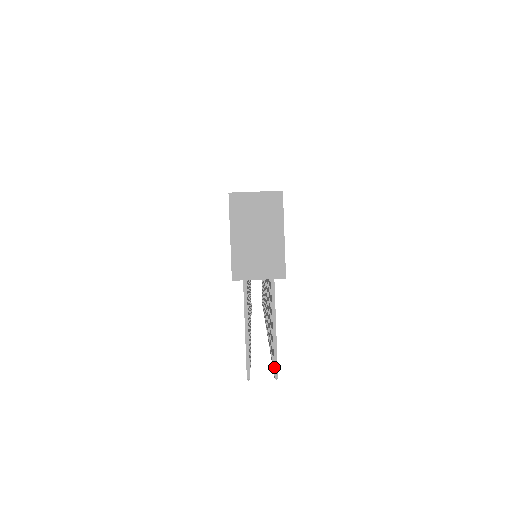
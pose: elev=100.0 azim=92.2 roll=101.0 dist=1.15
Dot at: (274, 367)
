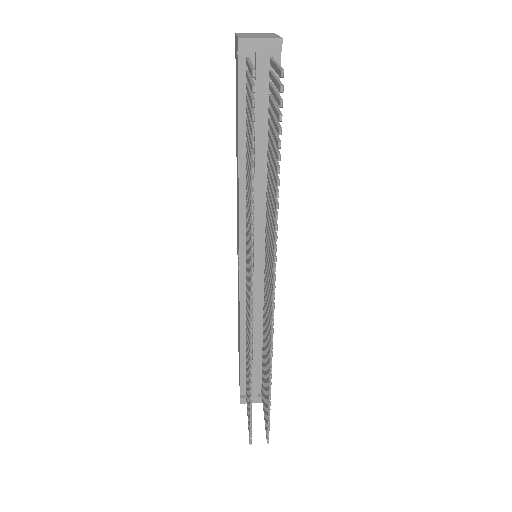
Dot at: (279, 69)
